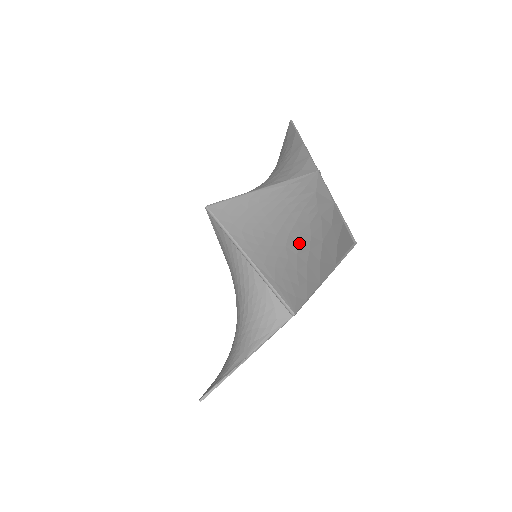
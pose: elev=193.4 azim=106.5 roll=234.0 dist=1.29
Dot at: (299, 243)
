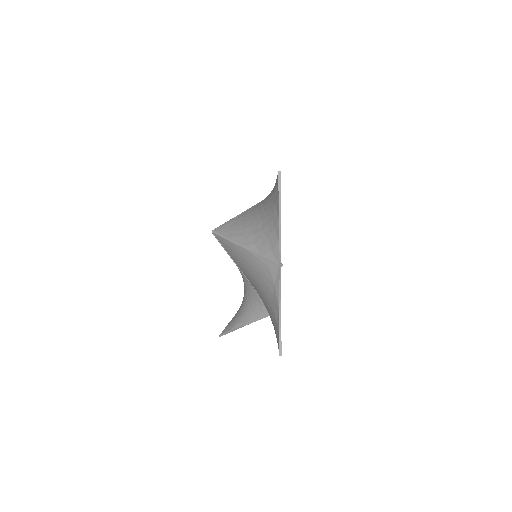
Dot at: (265, 304)
